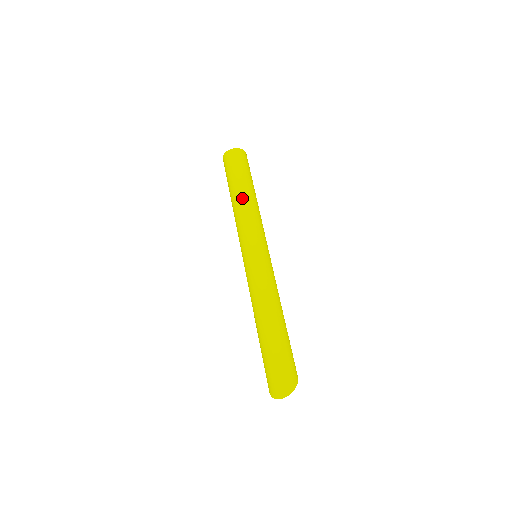
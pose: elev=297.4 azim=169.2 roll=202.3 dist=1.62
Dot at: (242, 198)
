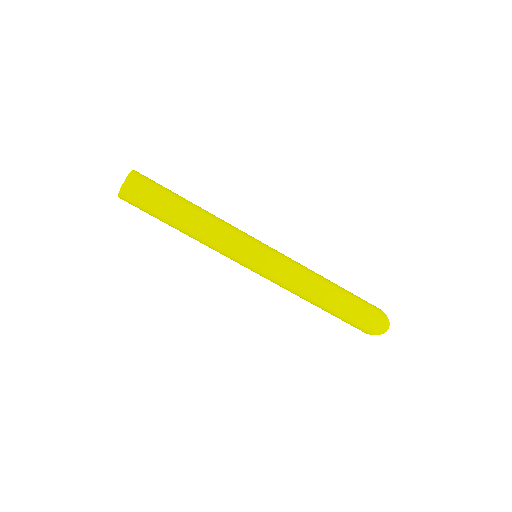
Dot at: (197, 219)
